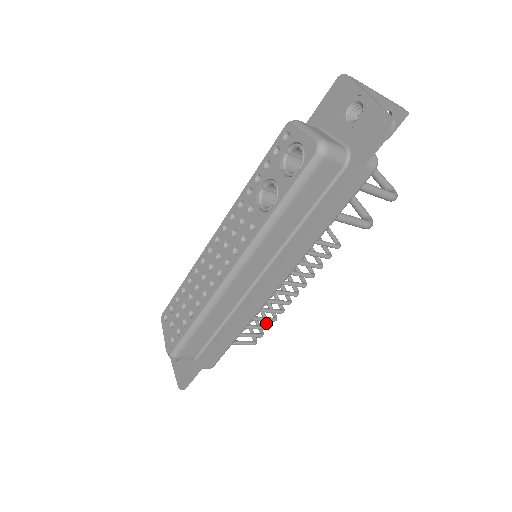
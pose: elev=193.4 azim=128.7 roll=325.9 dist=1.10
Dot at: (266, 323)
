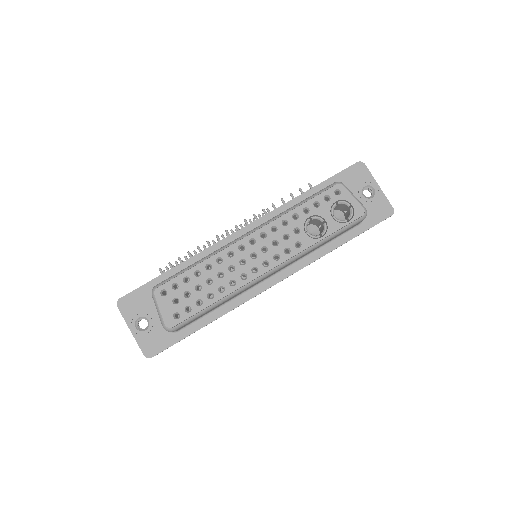
Dot at: occluded
